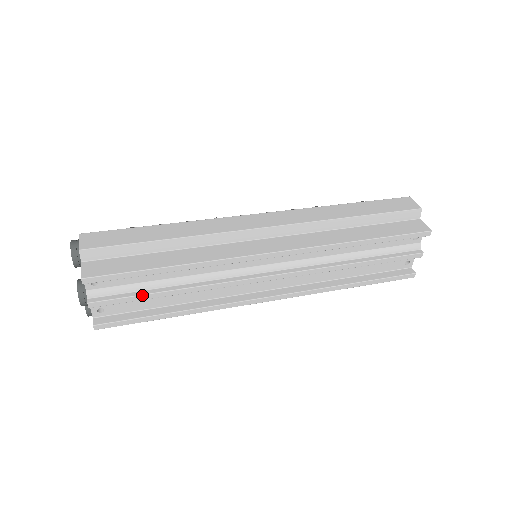
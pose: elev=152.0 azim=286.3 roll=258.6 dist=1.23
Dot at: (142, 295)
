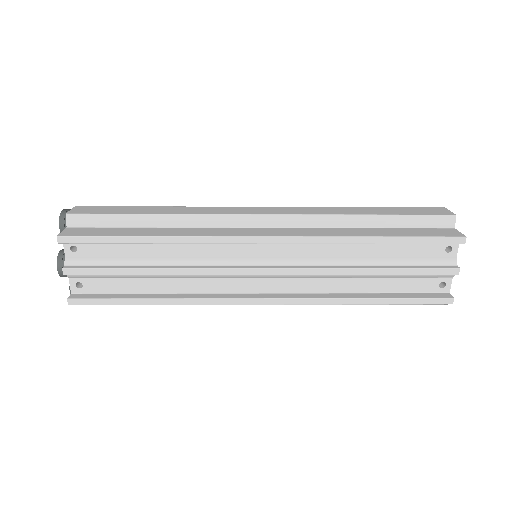
Dot at: (118, 268)
